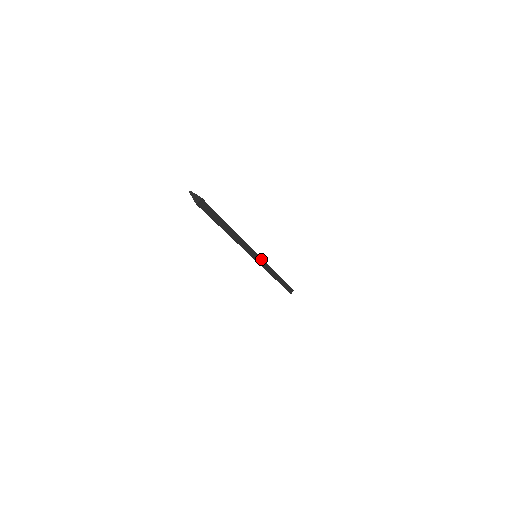
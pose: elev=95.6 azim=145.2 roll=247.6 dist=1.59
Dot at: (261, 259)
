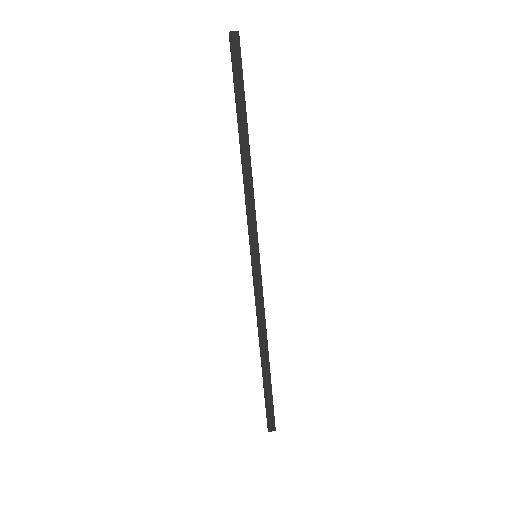
Dot at: (259, 264)
